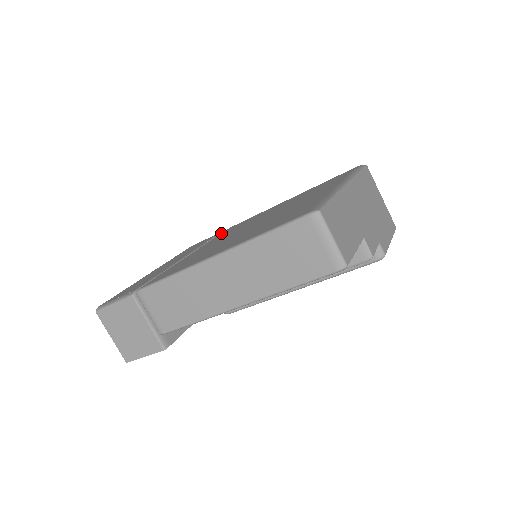
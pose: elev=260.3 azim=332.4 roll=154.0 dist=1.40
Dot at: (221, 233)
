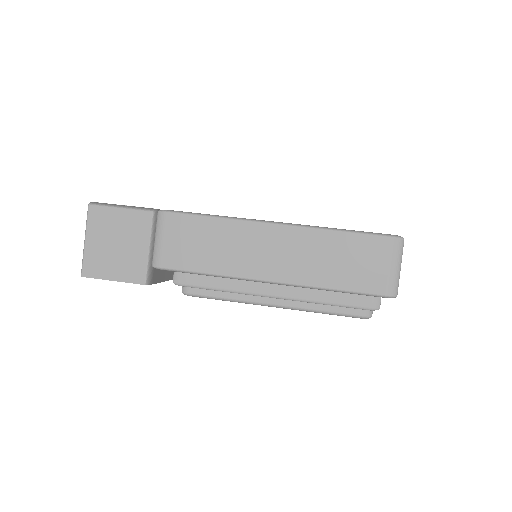
Dot at: occluded
